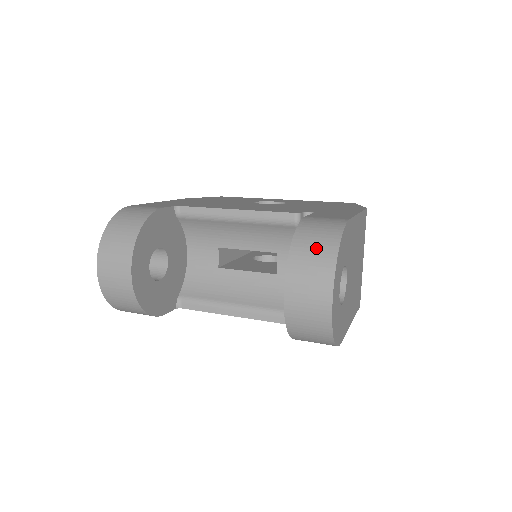
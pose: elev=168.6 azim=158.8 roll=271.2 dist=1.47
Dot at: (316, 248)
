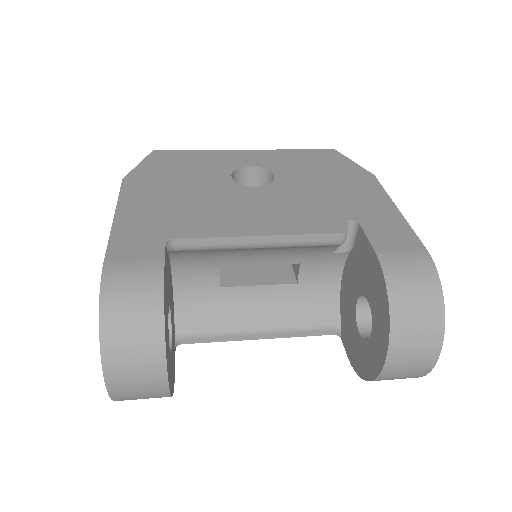
Dot at: (420, 312)
